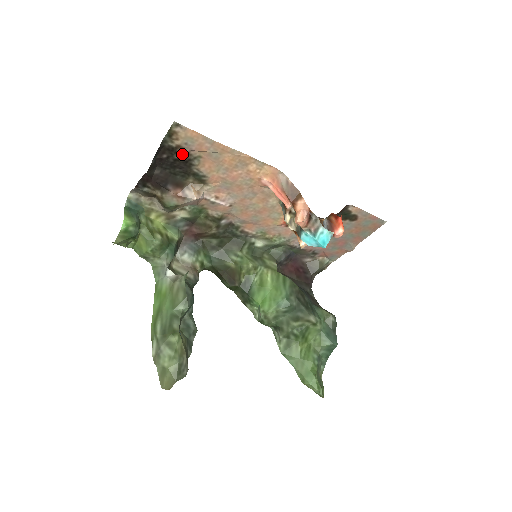
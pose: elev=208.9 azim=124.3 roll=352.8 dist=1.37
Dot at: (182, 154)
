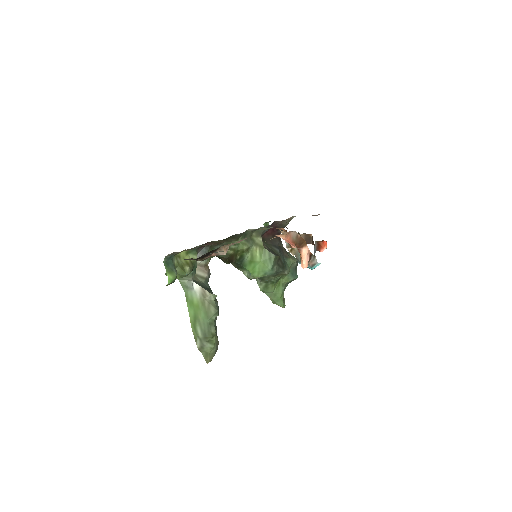
Dot at: occluded
